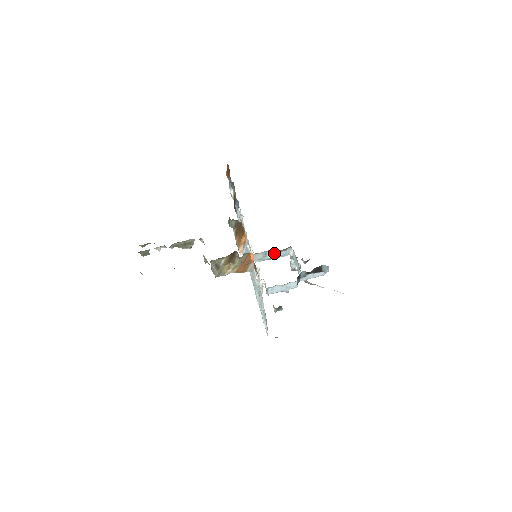
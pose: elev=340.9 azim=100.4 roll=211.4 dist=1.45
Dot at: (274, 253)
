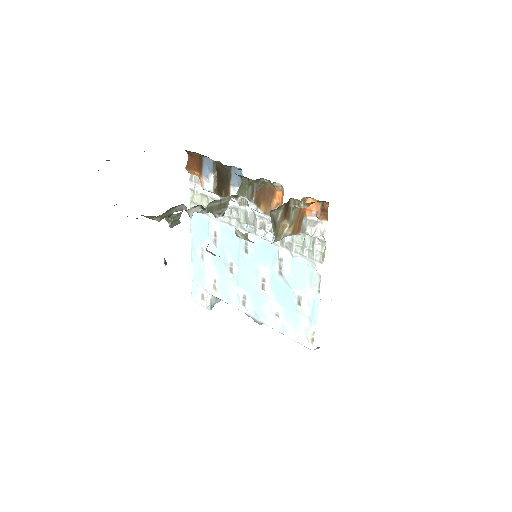
Dot at: occluded
